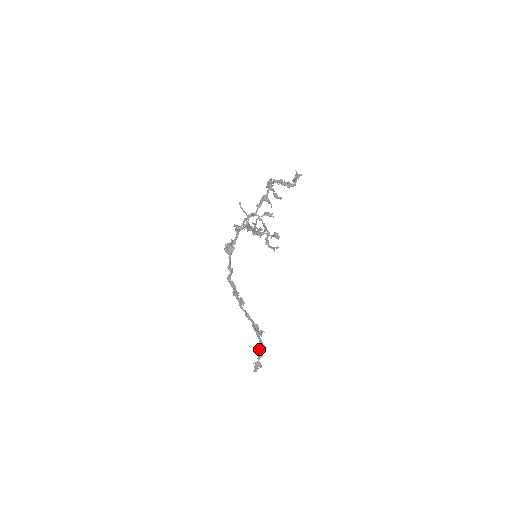
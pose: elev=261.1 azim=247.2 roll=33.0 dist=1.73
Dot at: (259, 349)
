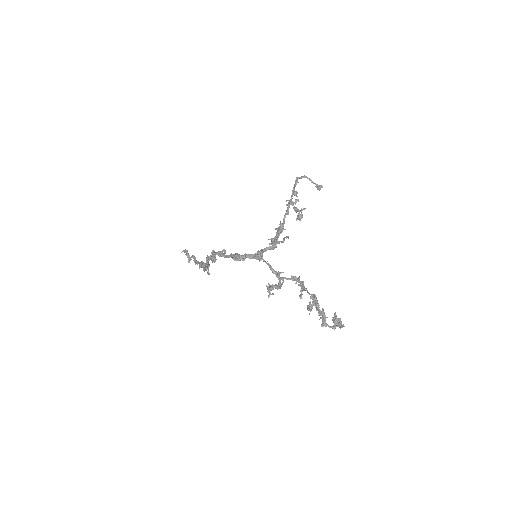
Dot at: (197, 263)
